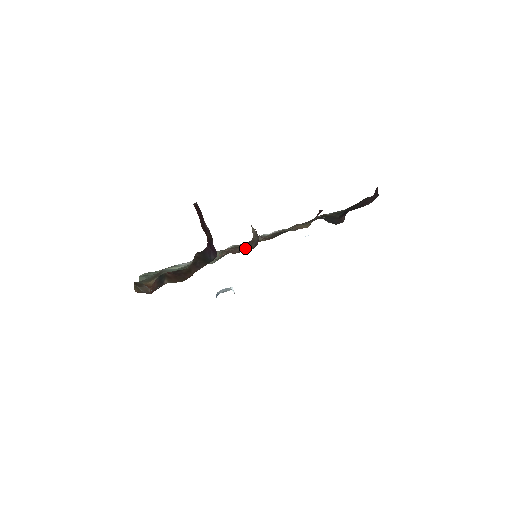
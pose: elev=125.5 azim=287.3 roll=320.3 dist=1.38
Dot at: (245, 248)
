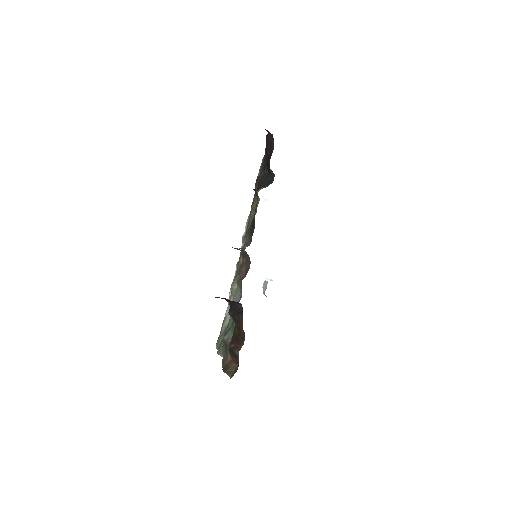
Dot at: (245, 264)
